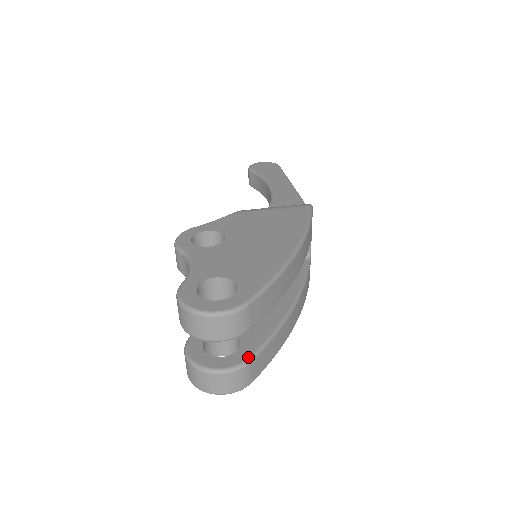
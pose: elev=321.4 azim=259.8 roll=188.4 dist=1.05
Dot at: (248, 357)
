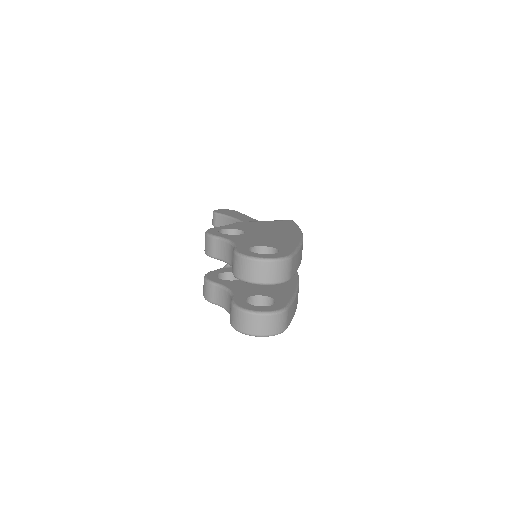
Dot at: (286, 305)
